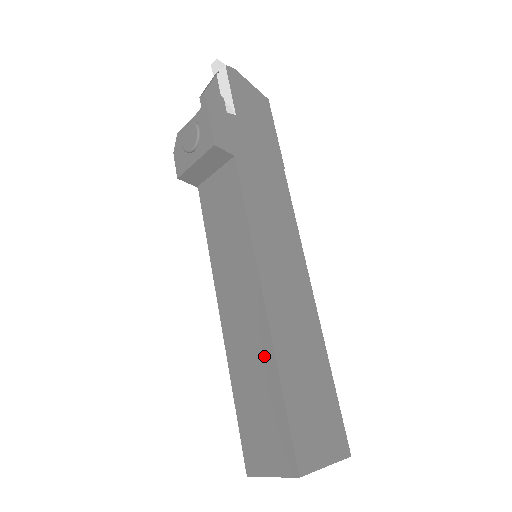
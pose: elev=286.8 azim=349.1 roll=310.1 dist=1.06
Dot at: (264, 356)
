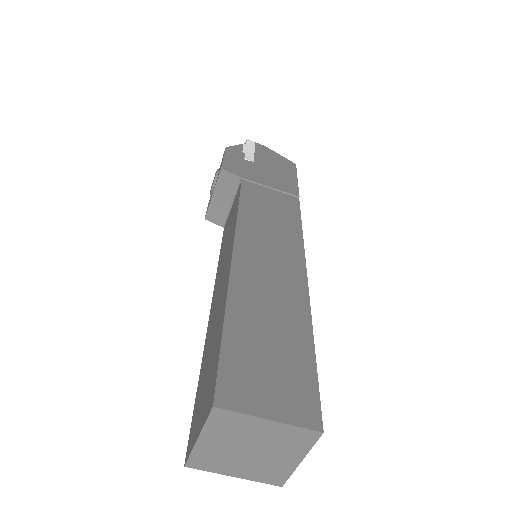
Dot at: (222, 305)
